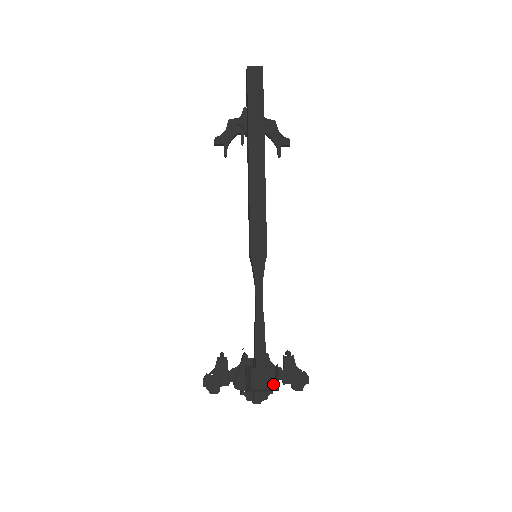
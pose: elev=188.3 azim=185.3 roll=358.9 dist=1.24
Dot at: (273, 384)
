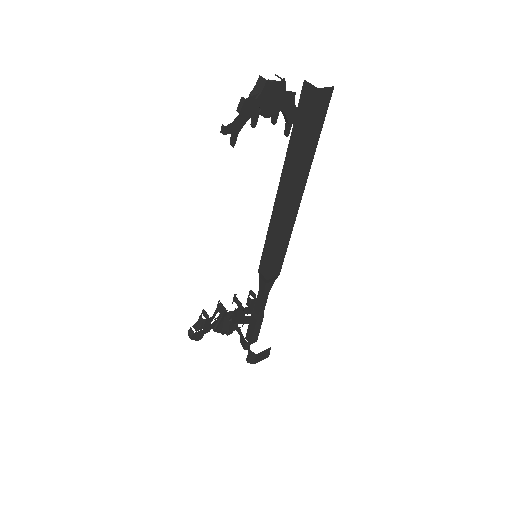
Dot at: (268, 355)
